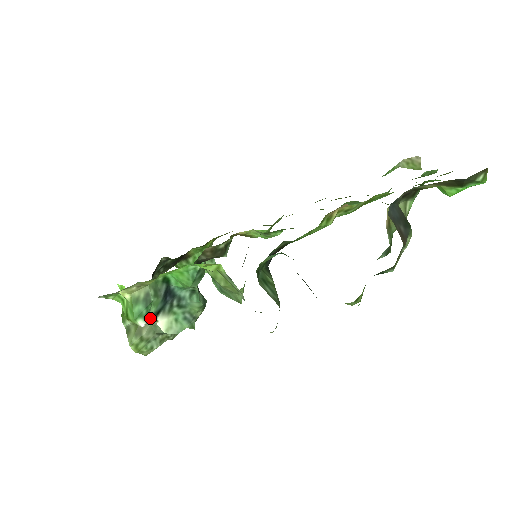
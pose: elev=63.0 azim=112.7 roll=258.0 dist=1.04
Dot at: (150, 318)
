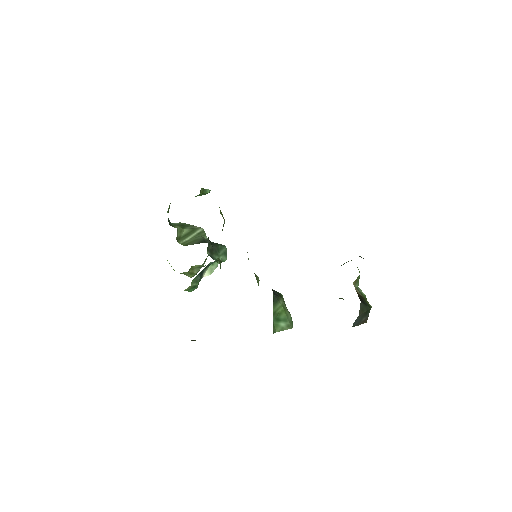
Dot at: occluded
